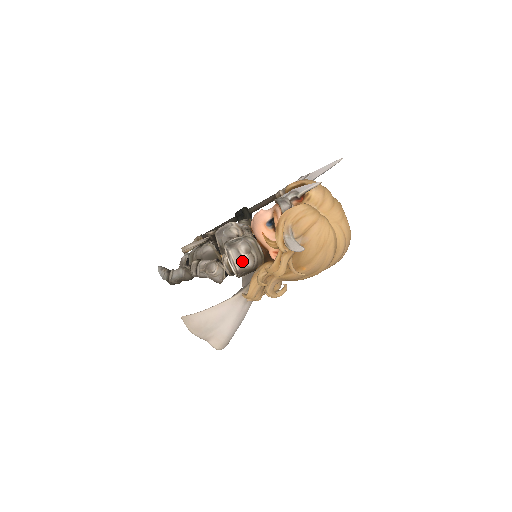
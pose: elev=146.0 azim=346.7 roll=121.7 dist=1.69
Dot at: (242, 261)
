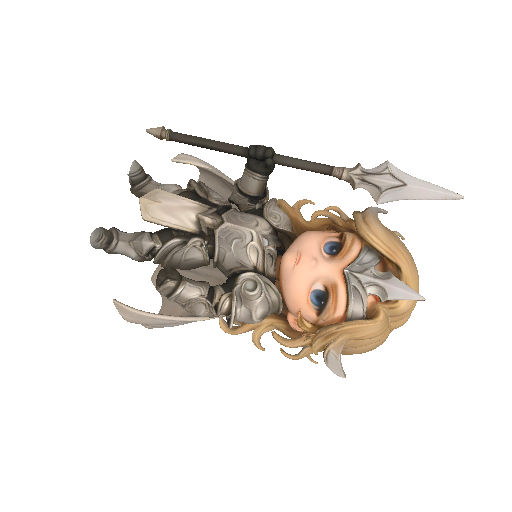
Dot at: (248, 323)
